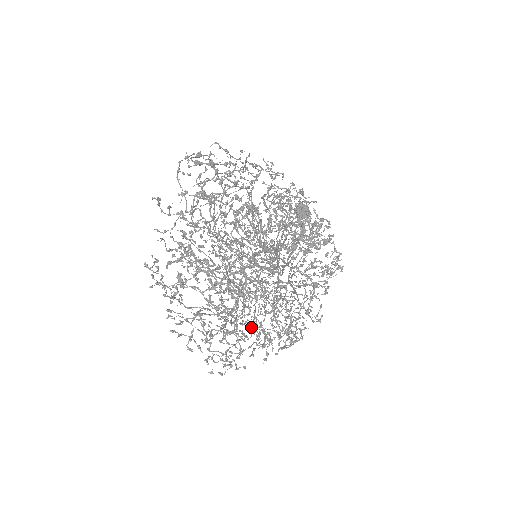
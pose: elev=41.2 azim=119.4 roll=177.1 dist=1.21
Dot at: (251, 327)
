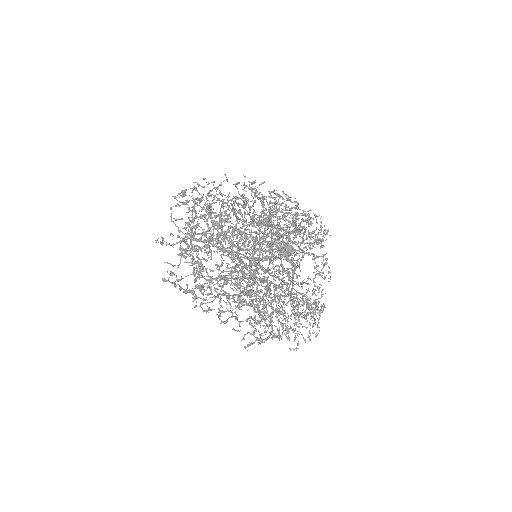
Dot at: (275, 316)
